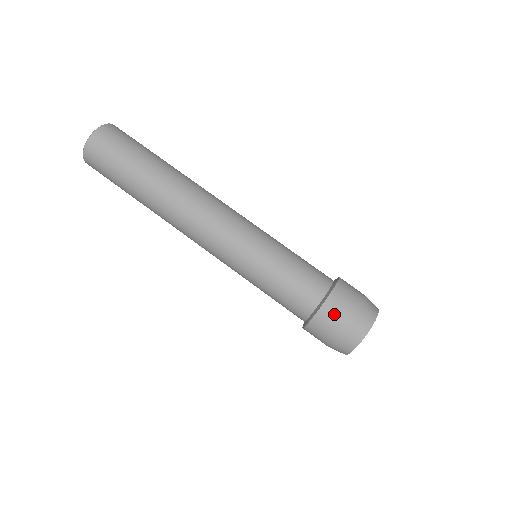
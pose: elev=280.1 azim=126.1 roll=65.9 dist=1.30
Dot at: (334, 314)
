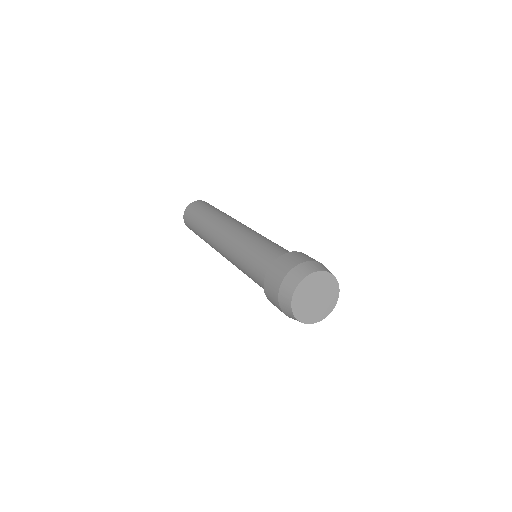
Dot at: (284, 262)
